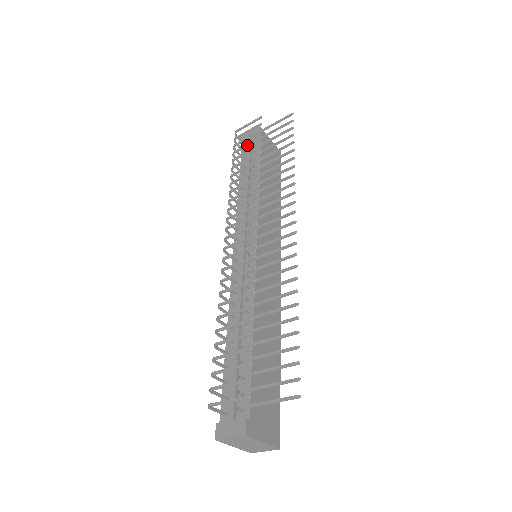
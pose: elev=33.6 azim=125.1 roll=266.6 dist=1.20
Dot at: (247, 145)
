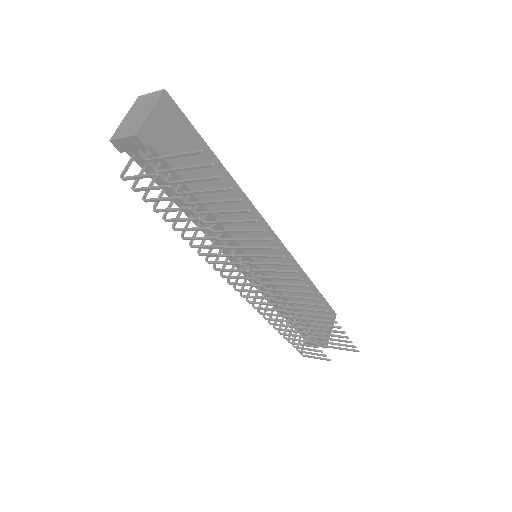
Dot at: (173, 211)
